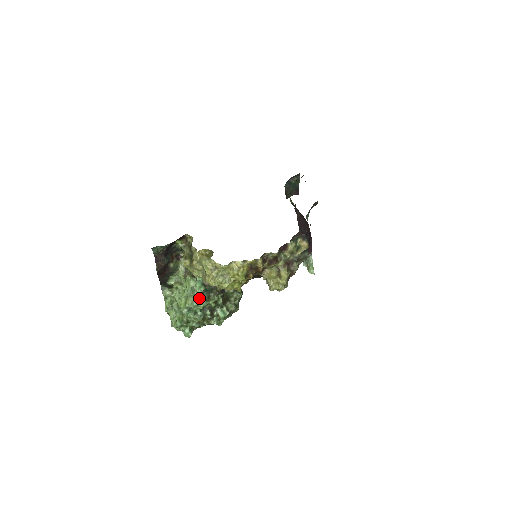
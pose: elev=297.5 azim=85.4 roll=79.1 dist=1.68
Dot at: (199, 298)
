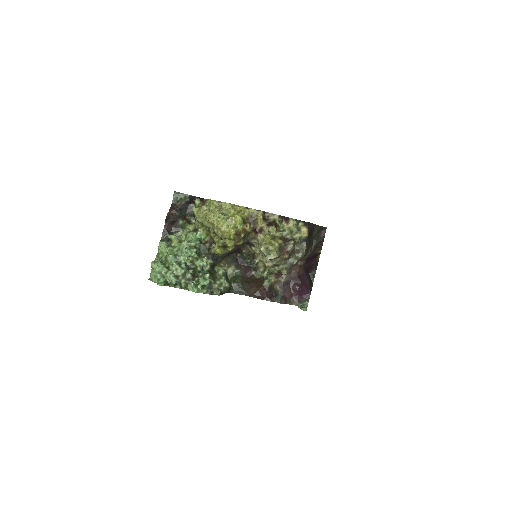
Dot at: (190, 248)
